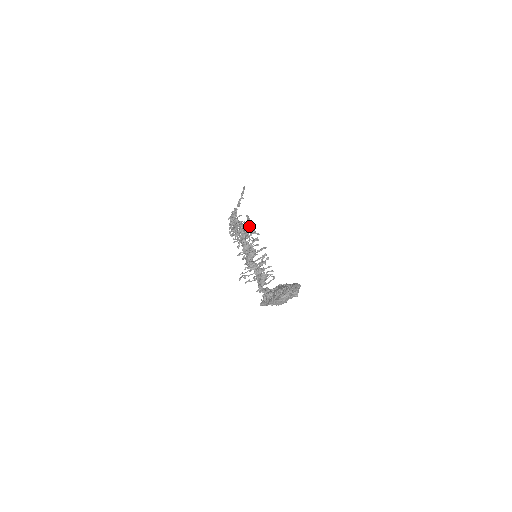
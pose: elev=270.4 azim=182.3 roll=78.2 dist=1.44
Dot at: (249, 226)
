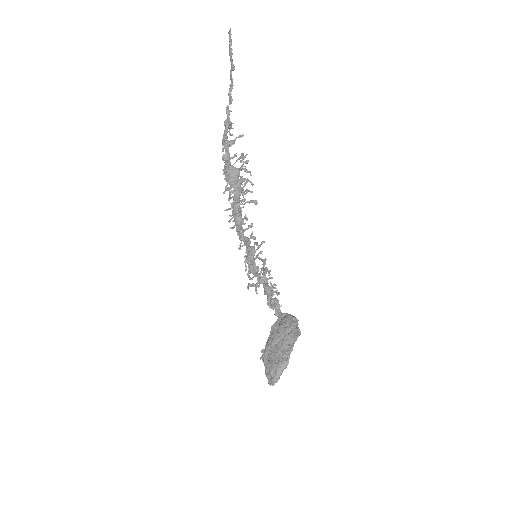
Dot at: (236, 214)
